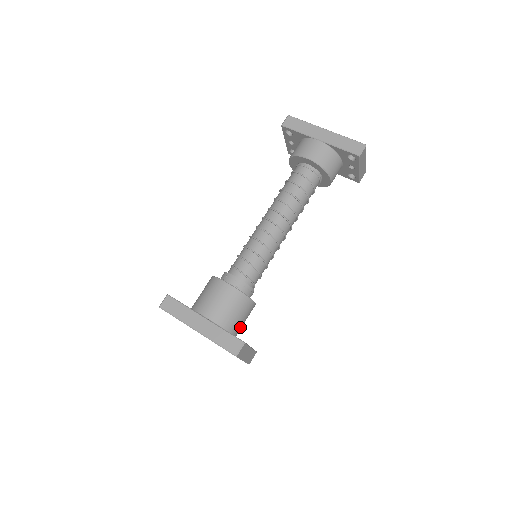
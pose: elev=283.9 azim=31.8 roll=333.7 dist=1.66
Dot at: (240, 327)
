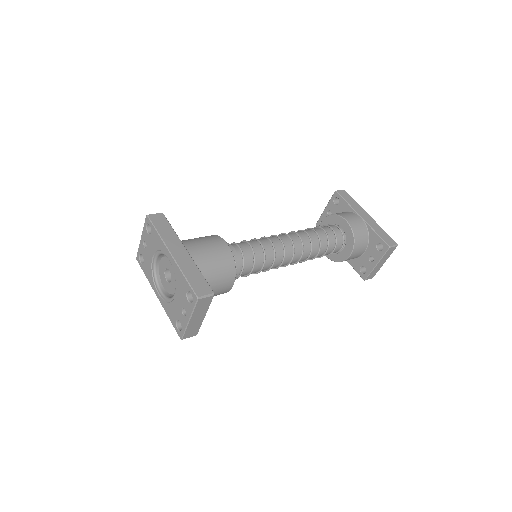
Dot at: occluded
